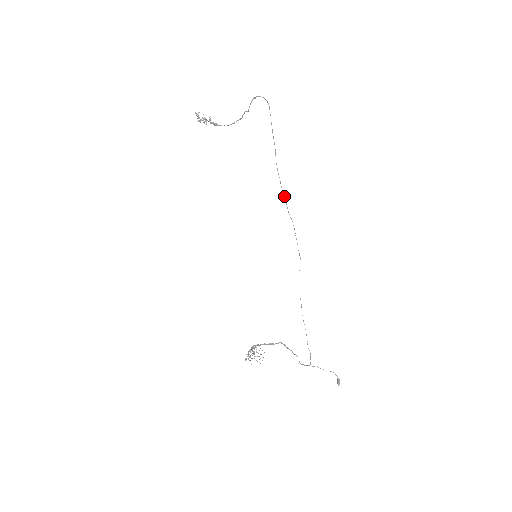
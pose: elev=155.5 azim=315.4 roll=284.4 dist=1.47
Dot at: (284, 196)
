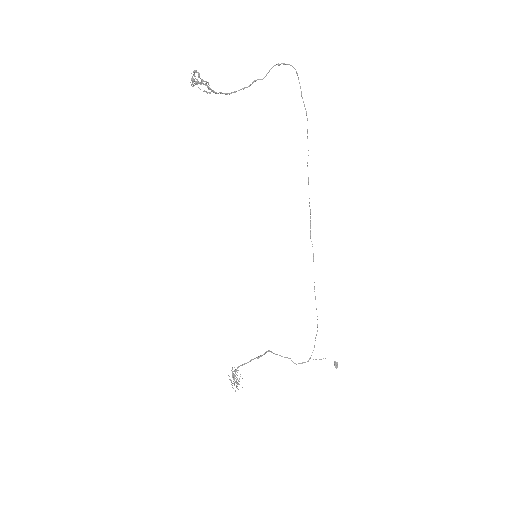
Dot at: (308, 180)
